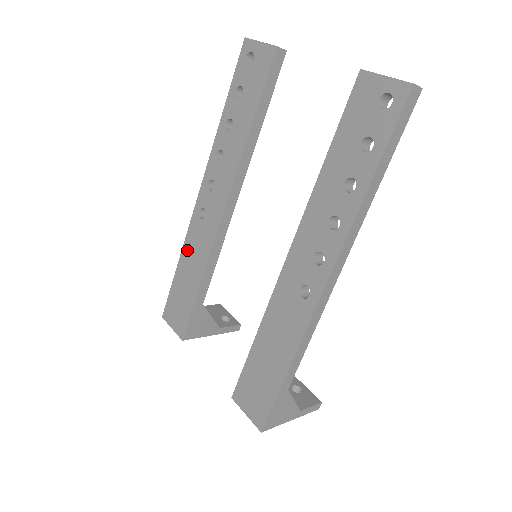
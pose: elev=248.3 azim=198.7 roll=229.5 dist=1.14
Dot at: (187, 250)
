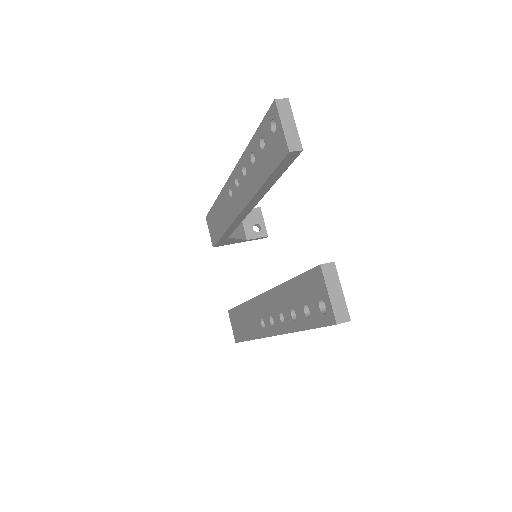
Dot at: (220, 201)
